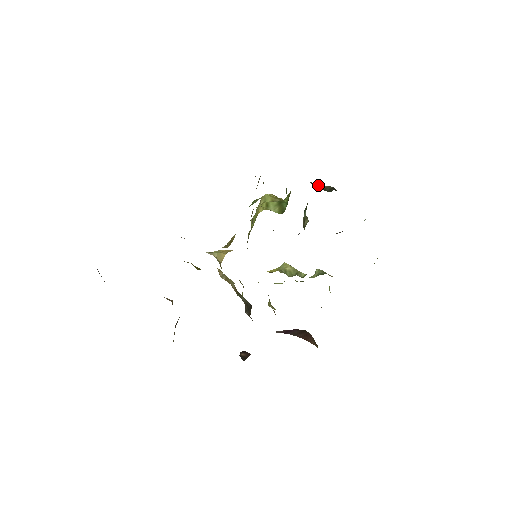
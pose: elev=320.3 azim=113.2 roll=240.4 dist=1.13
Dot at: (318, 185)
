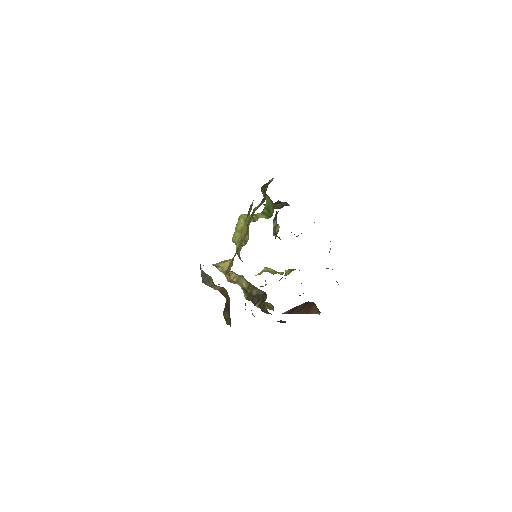
Dot at: occluded
